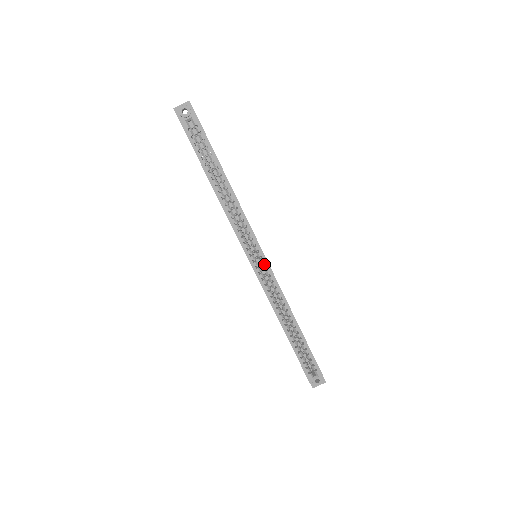
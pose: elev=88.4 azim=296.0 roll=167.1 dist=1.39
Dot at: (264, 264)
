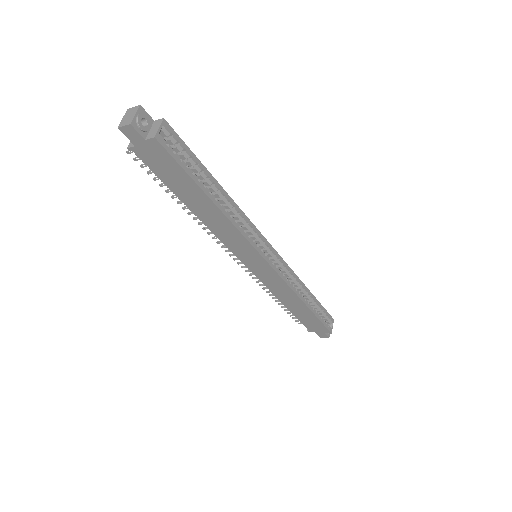
Dot at: (274, 256)
